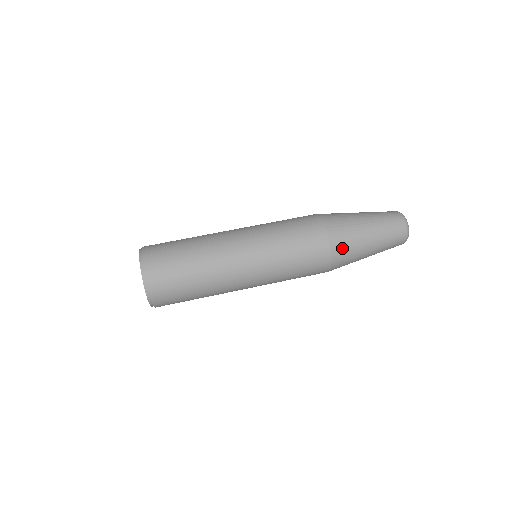
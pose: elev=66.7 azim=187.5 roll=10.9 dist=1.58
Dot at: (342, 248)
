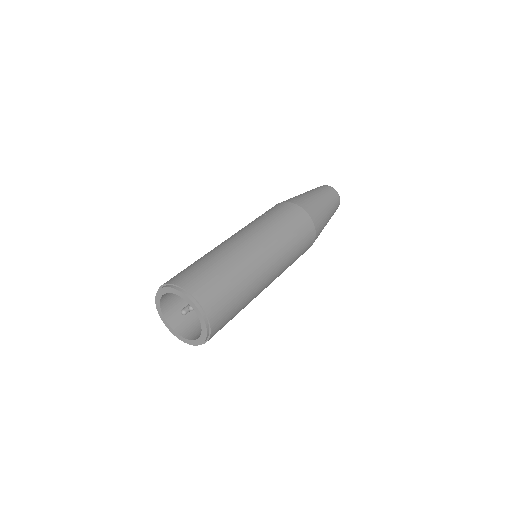
Dot at: occluded
